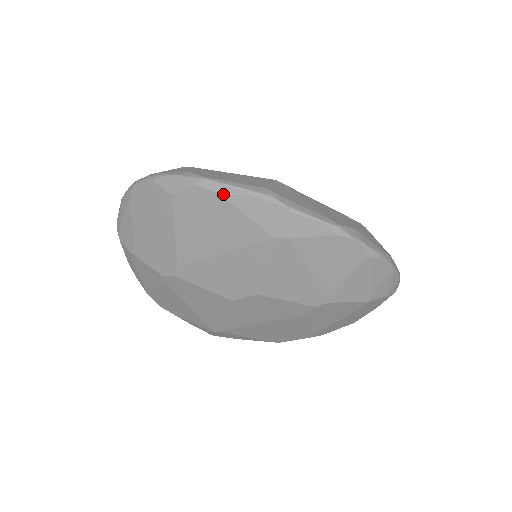
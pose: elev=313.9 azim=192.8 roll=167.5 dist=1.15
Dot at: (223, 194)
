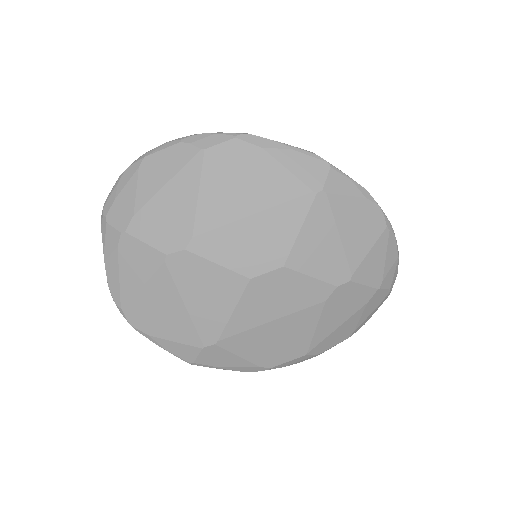
Dot at: (264, 147)
